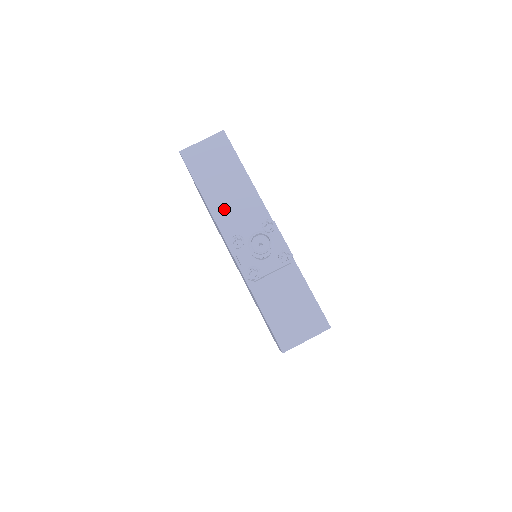
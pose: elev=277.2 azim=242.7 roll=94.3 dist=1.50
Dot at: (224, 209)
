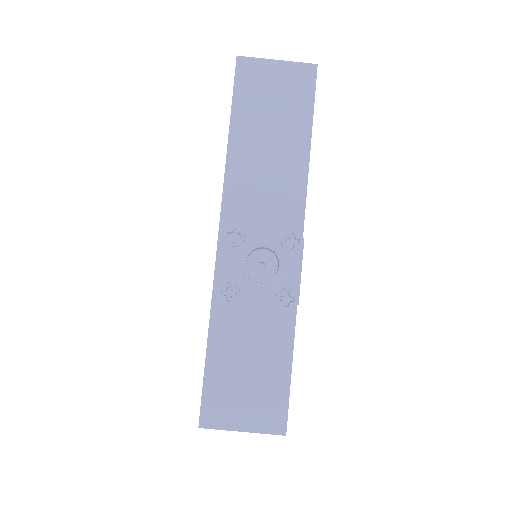
Dot at: (247, 177)
